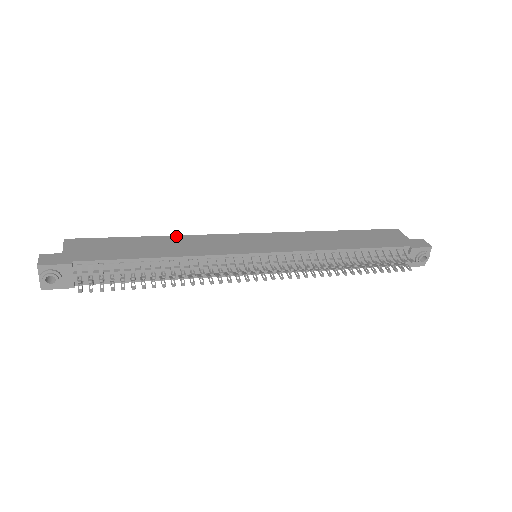
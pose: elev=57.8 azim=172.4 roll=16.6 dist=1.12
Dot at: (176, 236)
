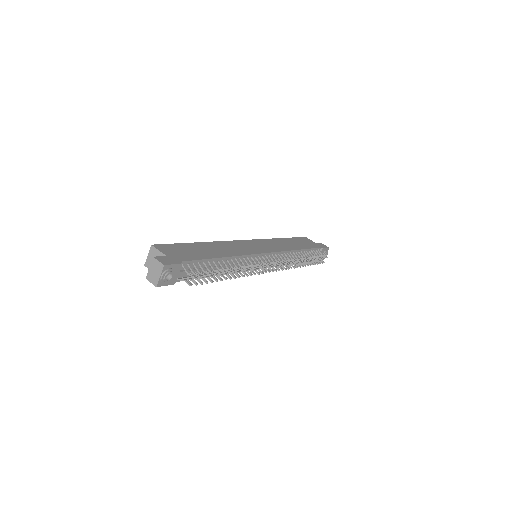
Dot at: (213, 242)
